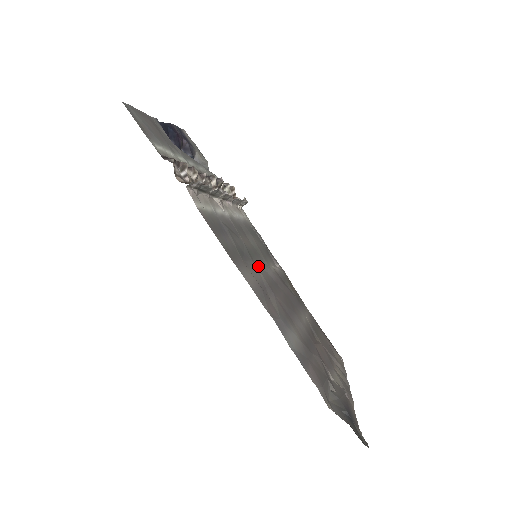
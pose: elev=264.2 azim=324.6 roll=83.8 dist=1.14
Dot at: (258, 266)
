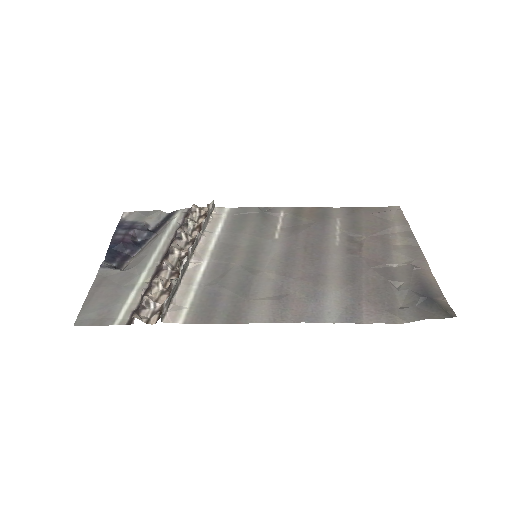
Dot at: (263, 268)
